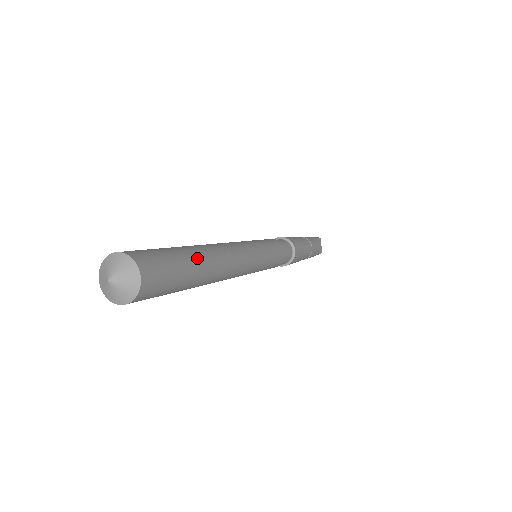
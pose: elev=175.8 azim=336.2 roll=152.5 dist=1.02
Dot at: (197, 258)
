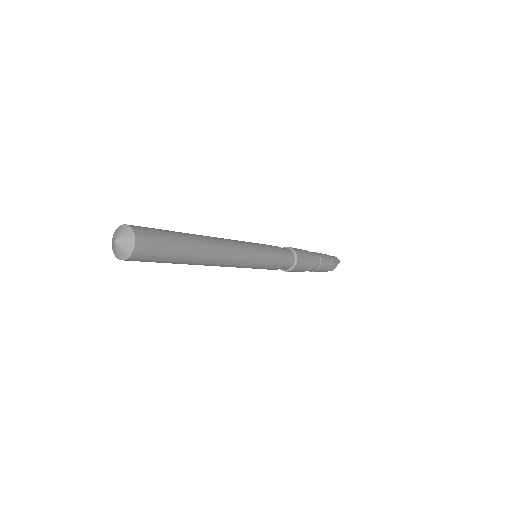
Dot at: (188, 252)
